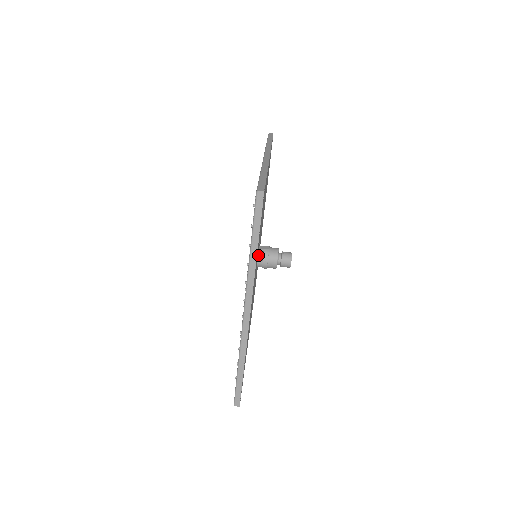
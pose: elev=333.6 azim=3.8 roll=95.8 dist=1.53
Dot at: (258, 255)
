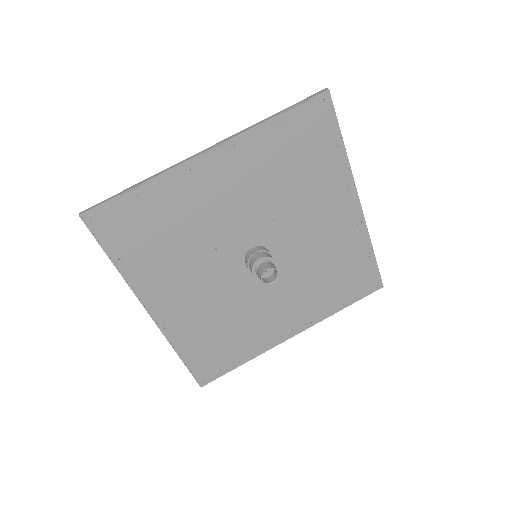
Dot at: (245, 257)
